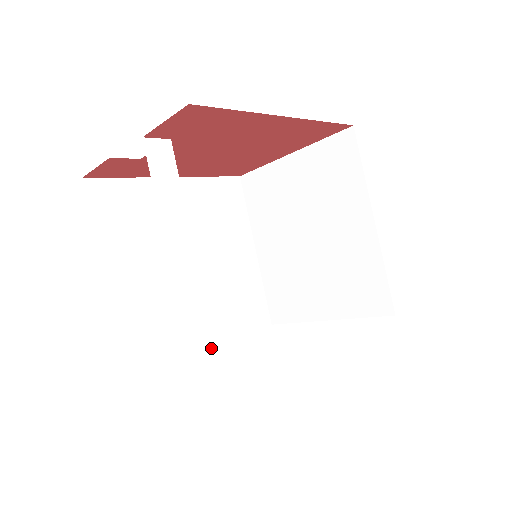
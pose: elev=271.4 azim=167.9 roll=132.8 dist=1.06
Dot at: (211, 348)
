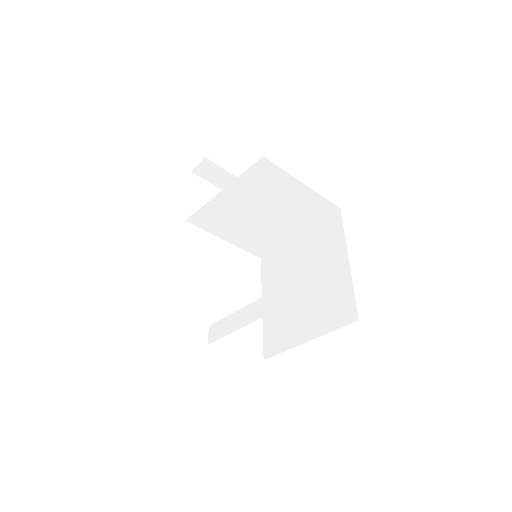
Dot at: occluded
